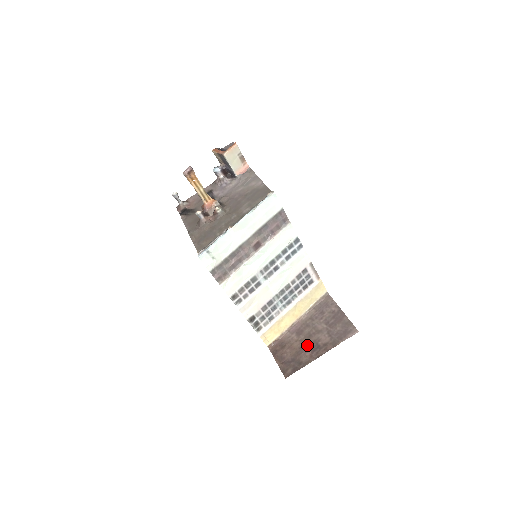
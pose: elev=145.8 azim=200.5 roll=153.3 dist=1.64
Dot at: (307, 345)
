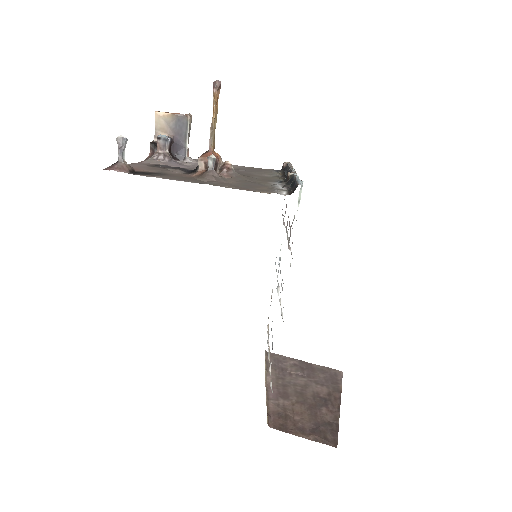
Dot at: (312, 403)
